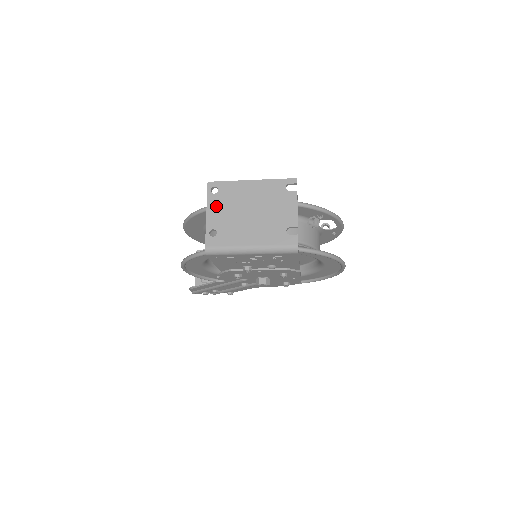
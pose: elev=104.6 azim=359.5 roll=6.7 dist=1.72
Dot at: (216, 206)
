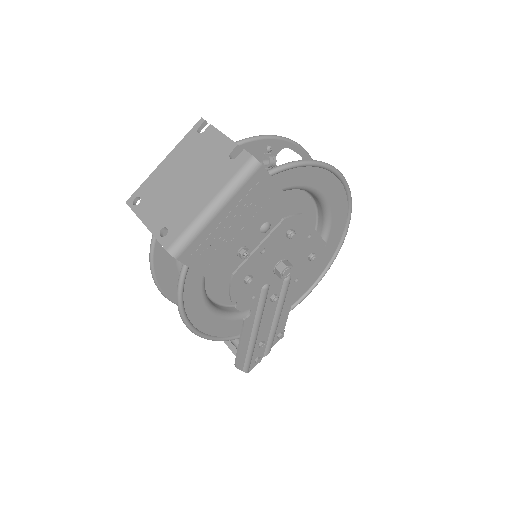
Dot at: (148, 210)
